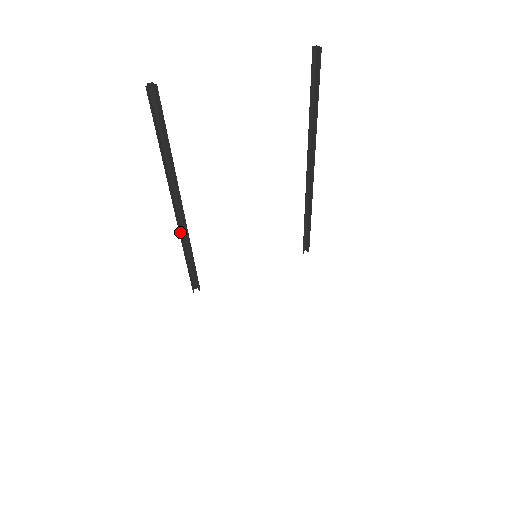
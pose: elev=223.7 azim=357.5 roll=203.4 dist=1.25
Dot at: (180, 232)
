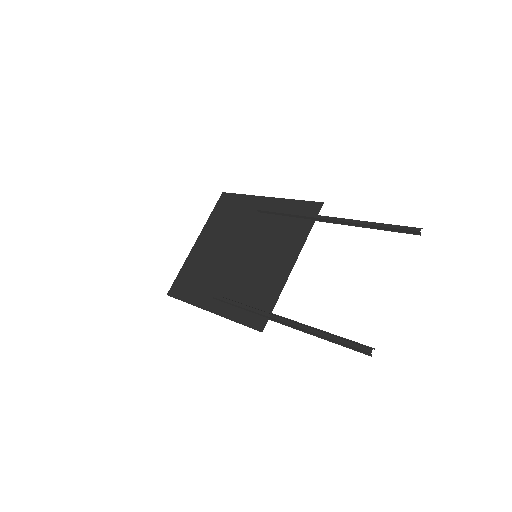
Dot at: (263, 317)
